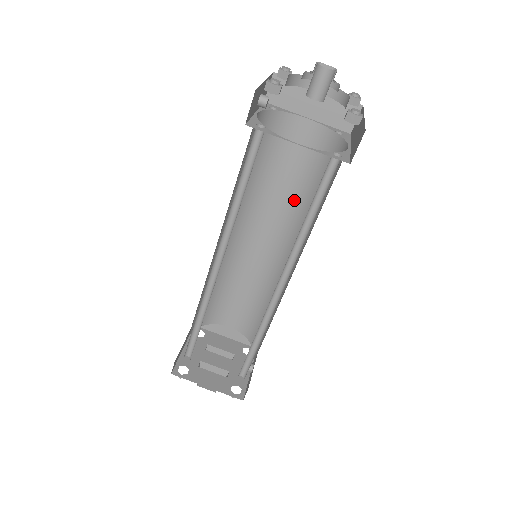
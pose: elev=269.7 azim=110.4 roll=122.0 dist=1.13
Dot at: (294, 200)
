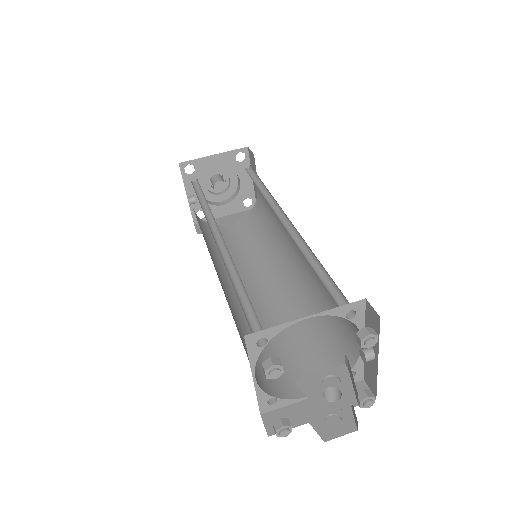
Dot at: (260, 252)
